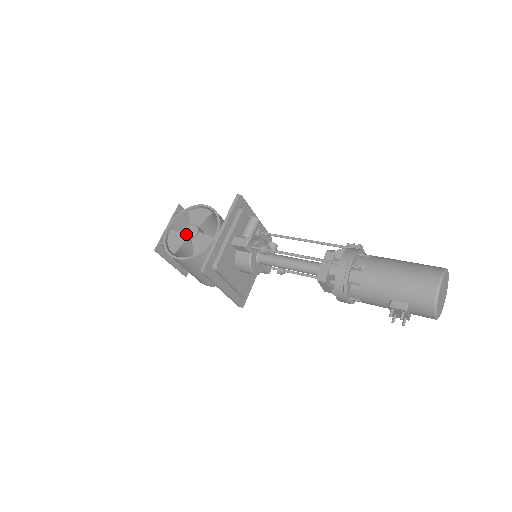
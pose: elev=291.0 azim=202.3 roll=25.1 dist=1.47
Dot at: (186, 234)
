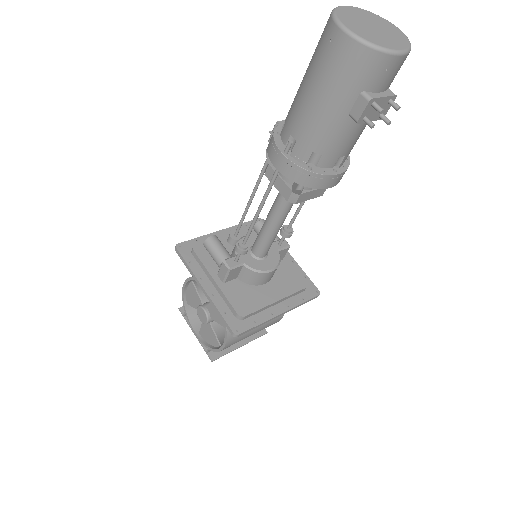
Dot at: (204, 322)
